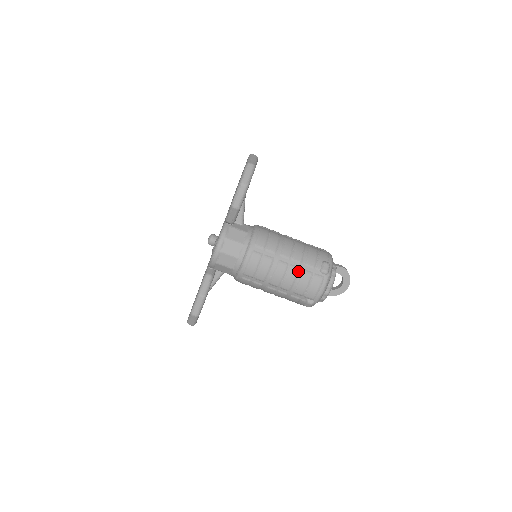
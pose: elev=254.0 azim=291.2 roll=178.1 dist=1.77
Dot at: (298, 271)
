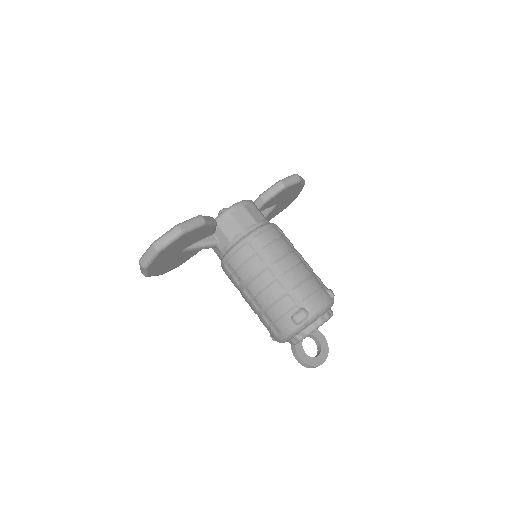
Dot at: (308, 272)
